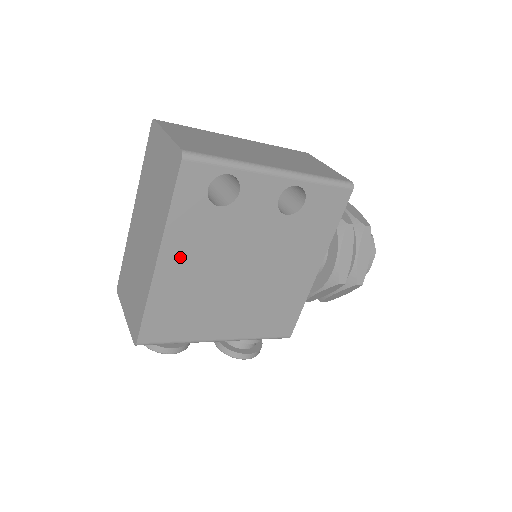
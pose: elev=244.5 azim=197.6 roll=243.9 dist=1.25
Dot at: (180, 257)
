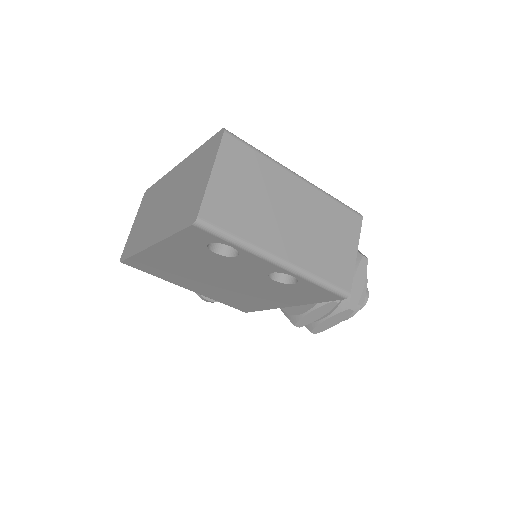
Dot at: (170, 253)
